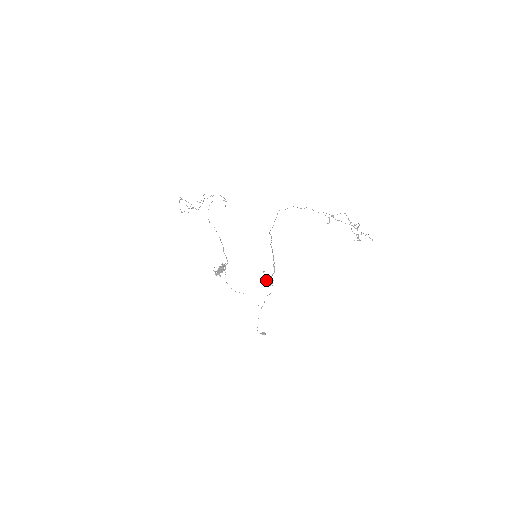
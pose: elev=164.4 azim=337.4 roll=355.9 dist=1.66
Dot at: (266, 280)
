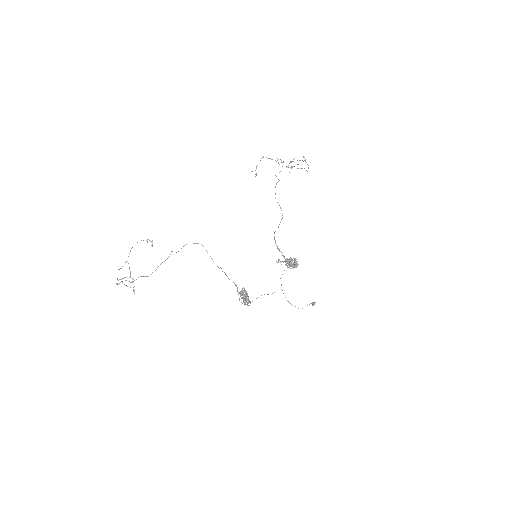
Dot at: (291, 264)
